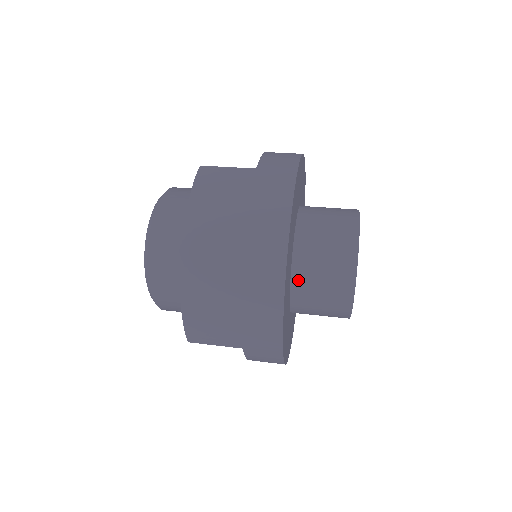
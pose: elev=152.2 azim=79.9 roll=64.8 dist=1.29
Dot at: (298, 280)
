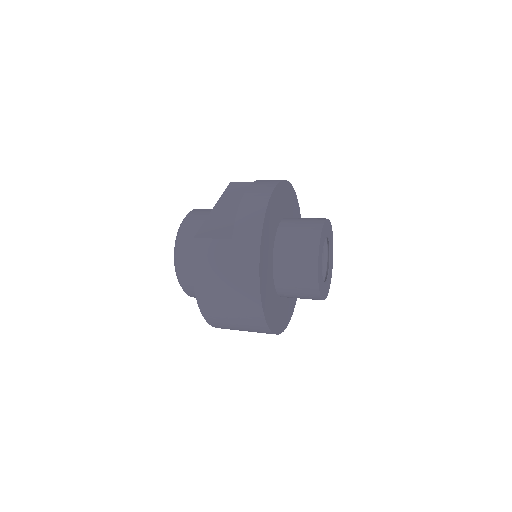
Dot at: (281, 292)
